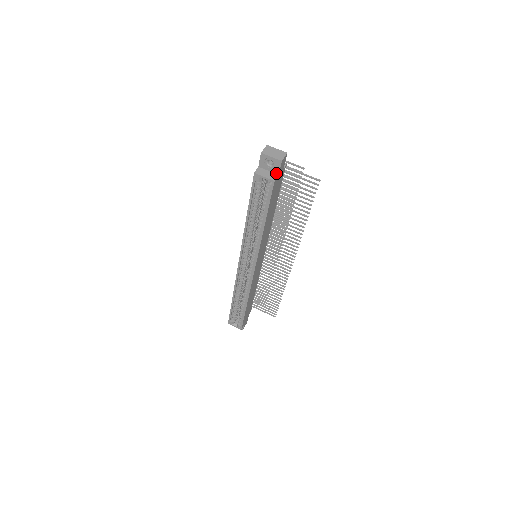
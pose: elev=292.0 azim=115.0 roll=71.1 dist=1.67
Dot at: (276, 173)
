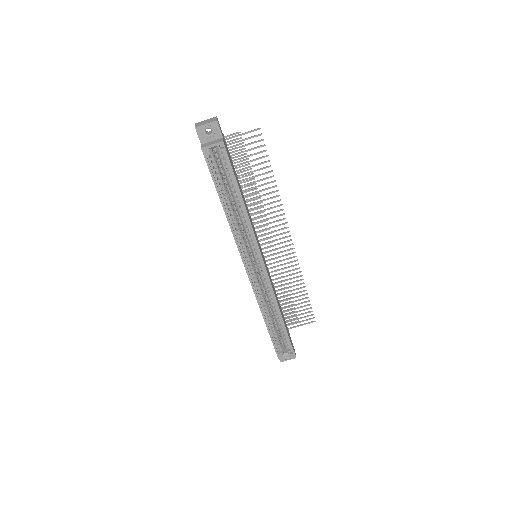
Dot at: (220, 138)
